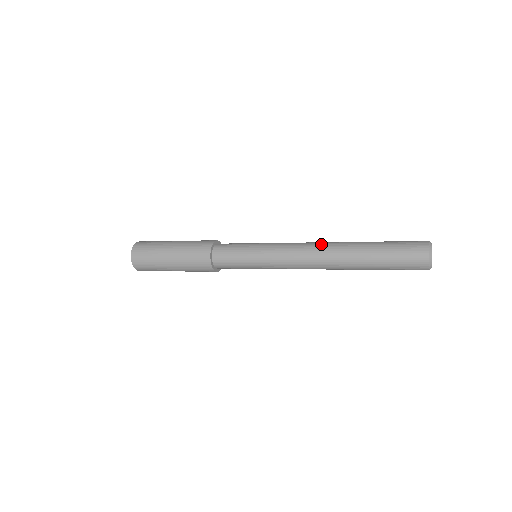
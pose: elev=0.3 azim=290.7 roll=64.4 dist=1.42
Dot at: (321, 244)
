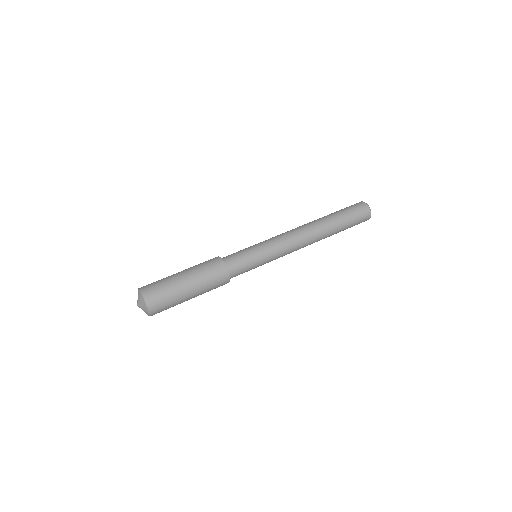
Dot at: (304, 228)
